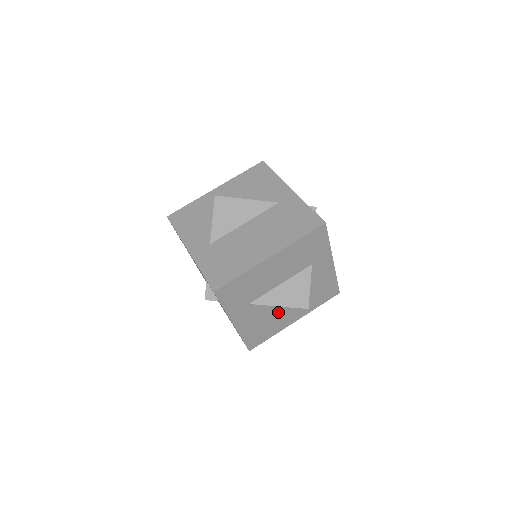
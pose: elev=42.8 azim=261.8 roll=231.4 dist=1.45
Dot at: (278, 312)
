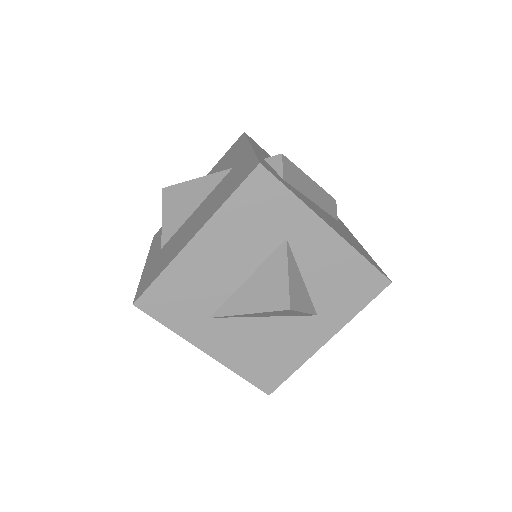
Dot at: (278, 327)
